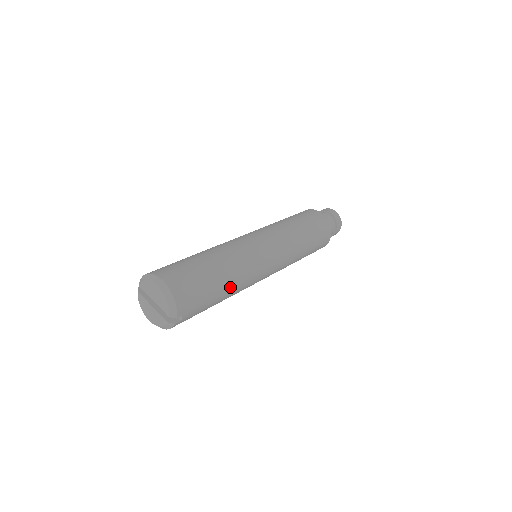
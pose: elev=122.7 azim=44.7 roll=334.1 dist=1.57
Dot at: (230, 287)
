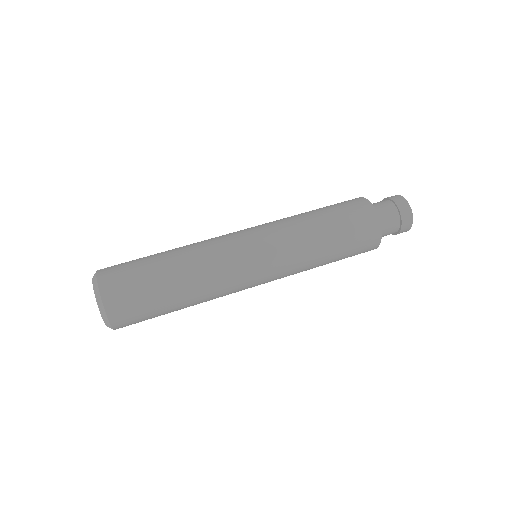
Dot at: occluded
